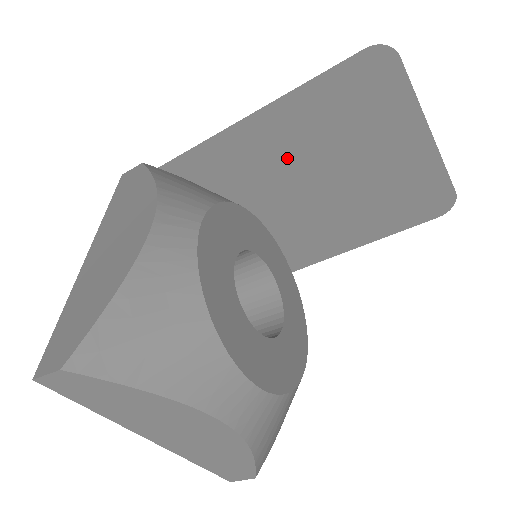
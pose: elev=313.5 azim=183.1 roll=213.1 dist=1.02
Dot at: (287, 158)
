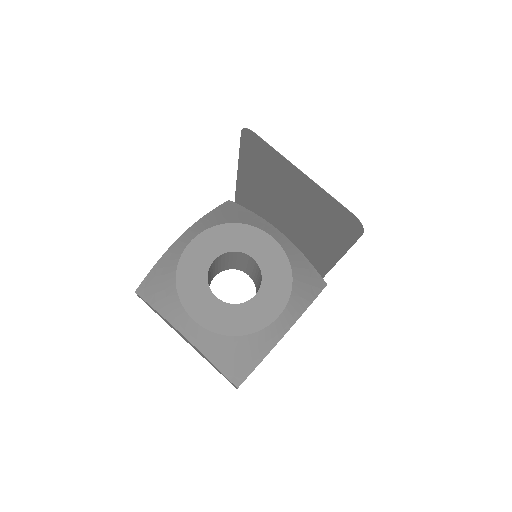
Dot at: (266, 194)
